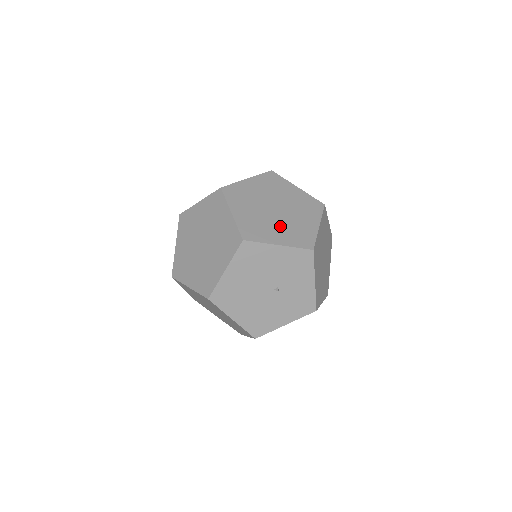
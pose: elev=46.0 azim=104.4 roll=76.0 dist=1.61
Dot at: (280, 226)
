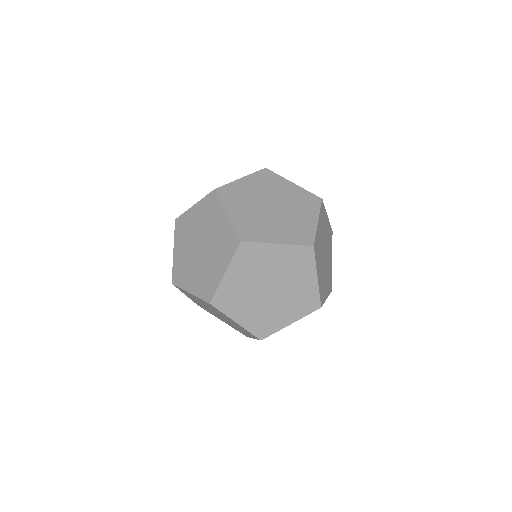
Dot at: (327, 275)
